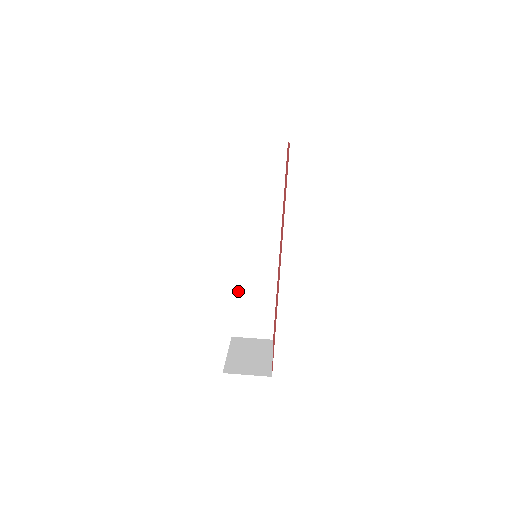
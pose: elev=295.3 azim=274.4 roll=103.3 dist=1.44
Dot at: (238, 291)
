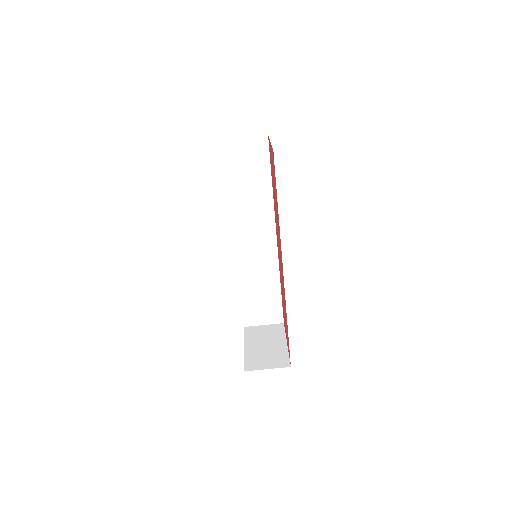
Dot at: (243, 285)
